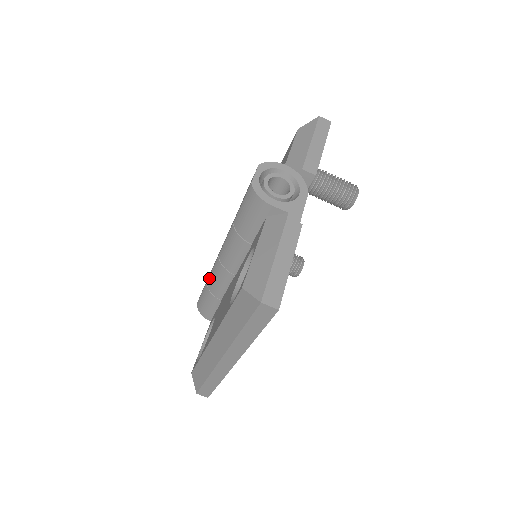
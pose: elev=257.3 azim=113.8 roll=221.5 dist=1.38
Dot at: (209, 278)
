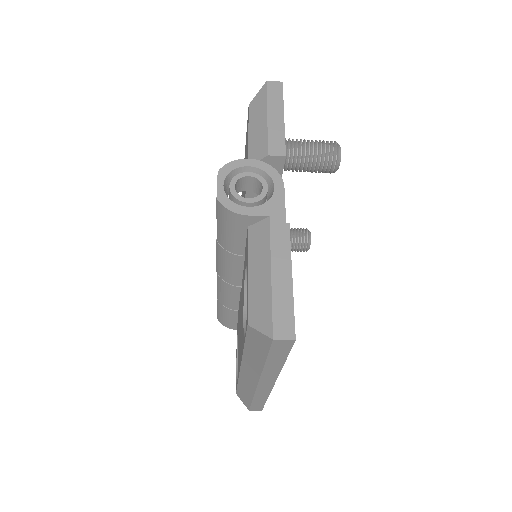
Dot at: (217, 294)
